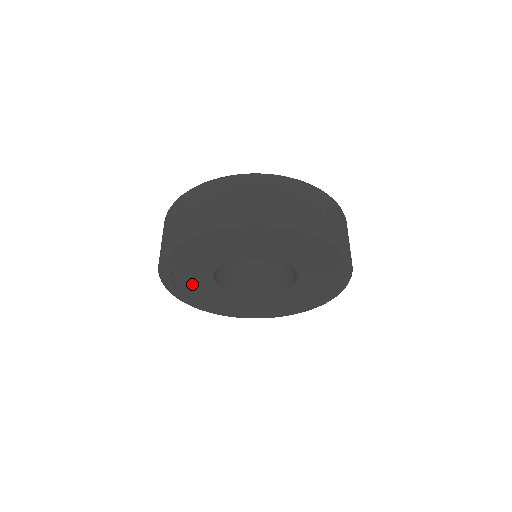
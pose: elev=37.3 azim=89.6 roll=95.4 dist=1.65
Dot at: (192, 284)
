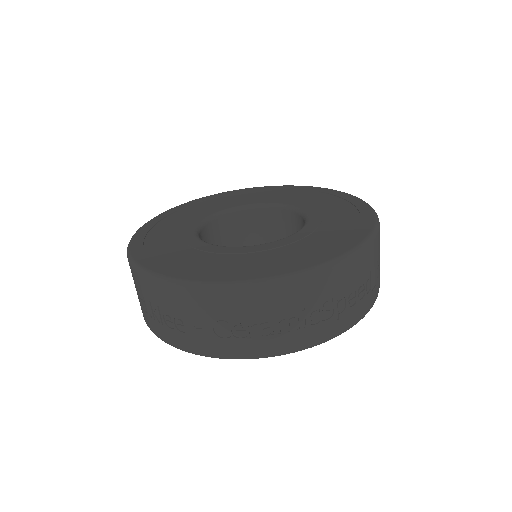
Dot at: occluded
